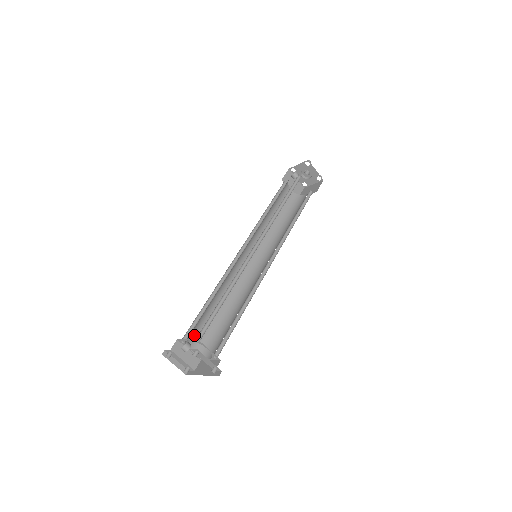
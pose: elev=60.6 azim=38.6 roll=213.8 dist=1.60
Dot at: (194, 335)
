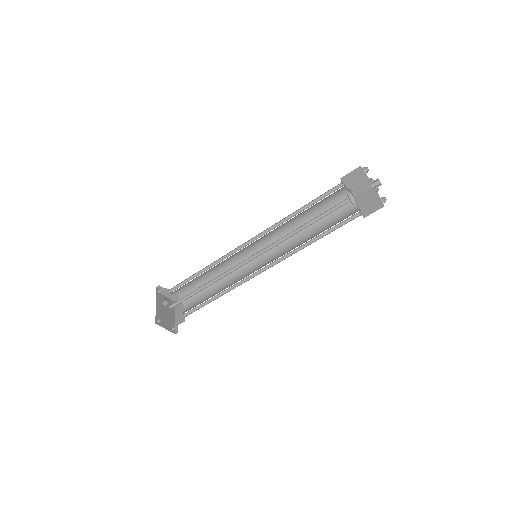
Dot at: (181, 288)
